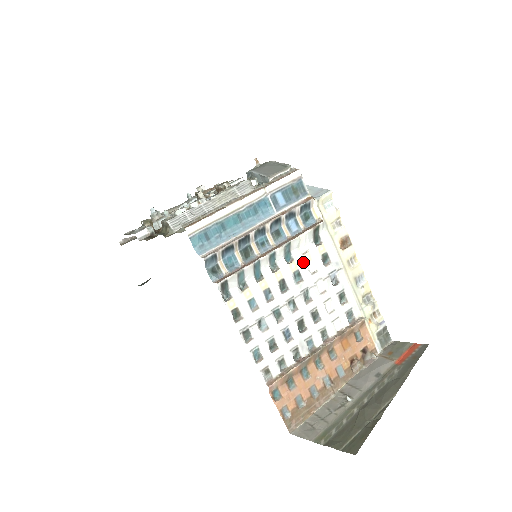
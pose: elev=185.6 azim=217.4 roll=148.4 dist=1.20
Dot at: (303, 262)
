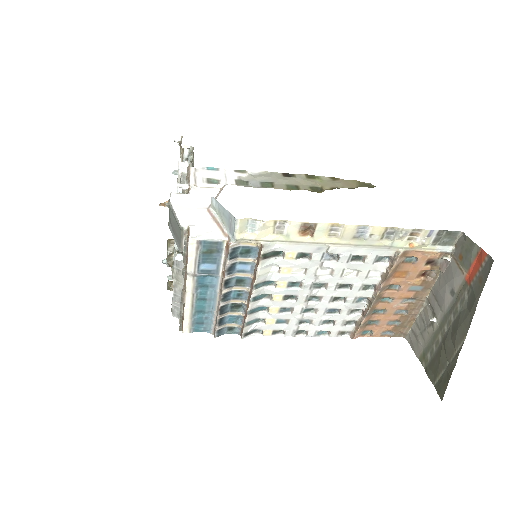
Dot at: (286, 276)
